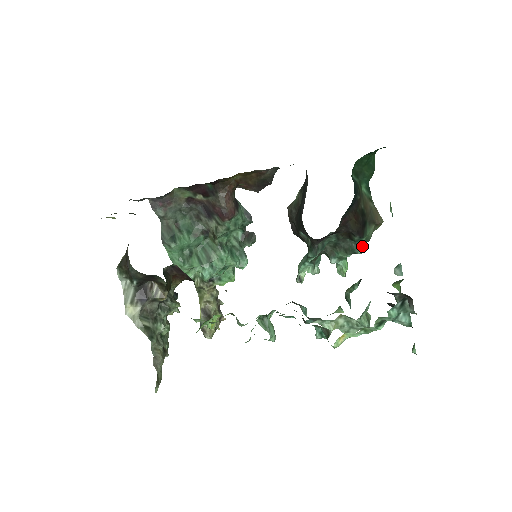
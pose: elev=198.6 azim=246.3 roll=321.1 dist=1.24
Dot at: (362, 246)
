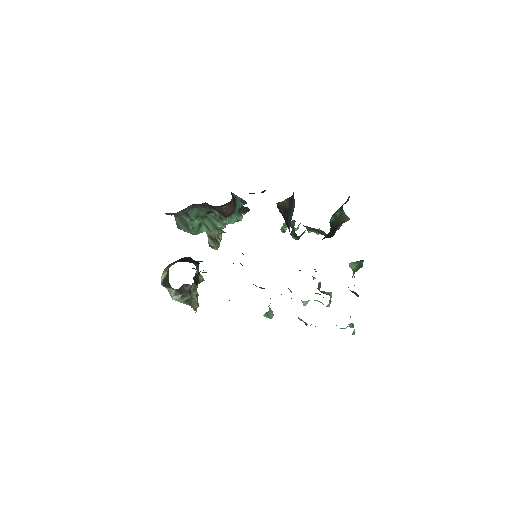
Dot at: occluded
